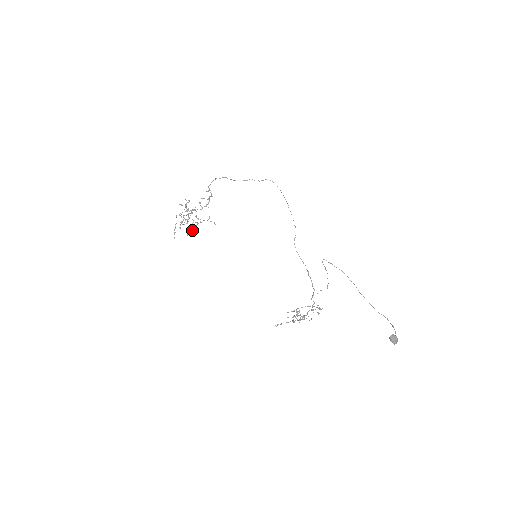
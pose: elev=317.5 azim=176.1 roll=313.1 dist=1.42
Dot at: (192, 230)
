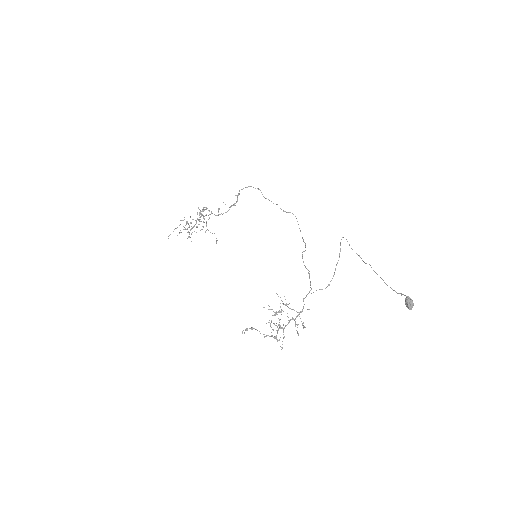
Dot at: (194, 231)
